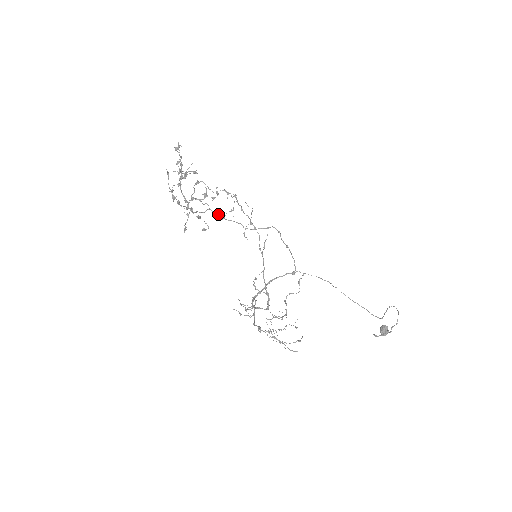
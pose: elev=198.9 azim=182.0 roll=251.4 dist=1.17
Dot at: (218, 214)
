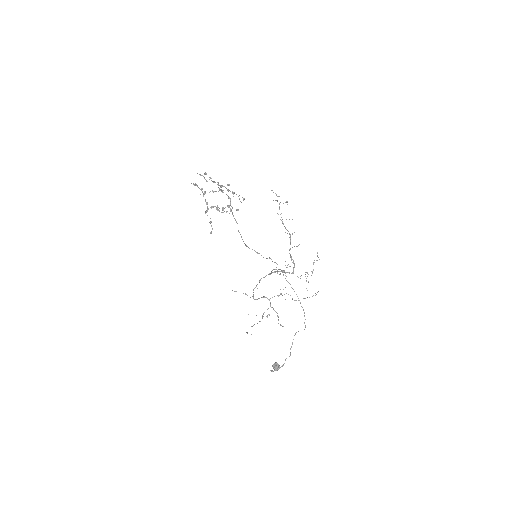
Dot at: occluded
